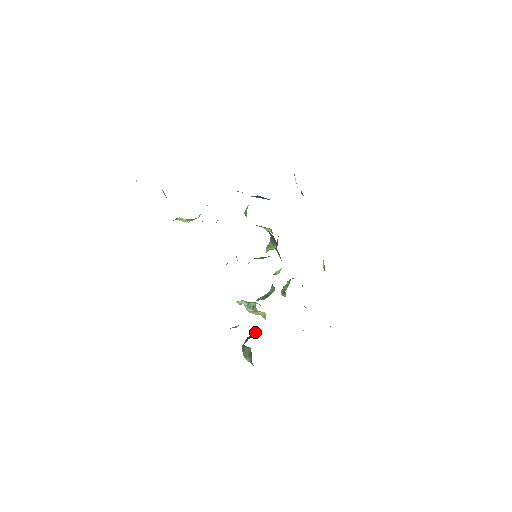
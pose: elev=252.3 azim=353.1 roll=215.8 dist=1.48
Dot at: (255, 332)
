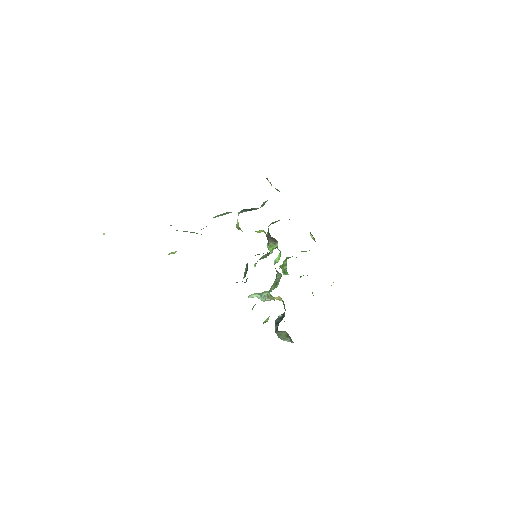
Dot at: (279, 315)
